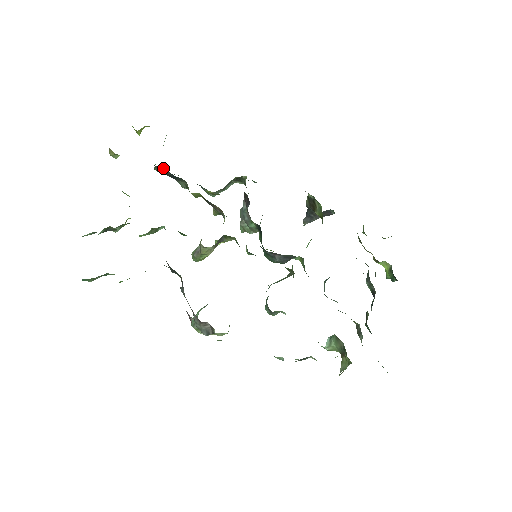
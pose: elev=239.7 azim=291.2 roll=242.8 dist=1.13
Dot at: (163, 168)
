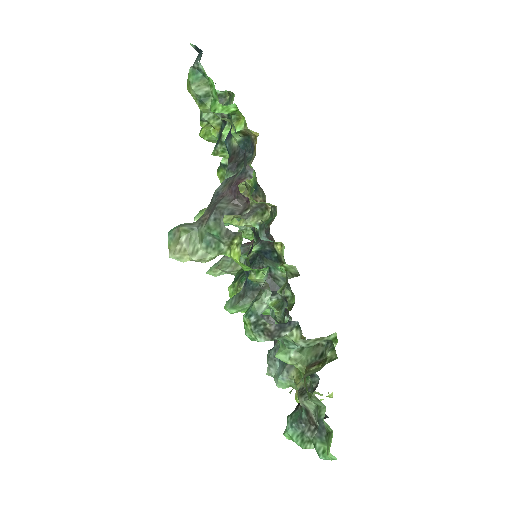
Dot at: occluded
